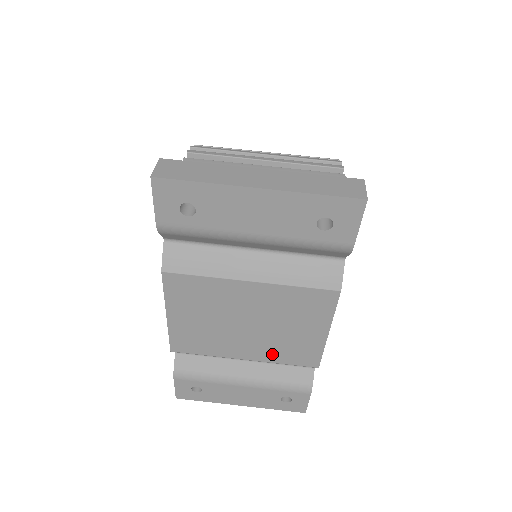
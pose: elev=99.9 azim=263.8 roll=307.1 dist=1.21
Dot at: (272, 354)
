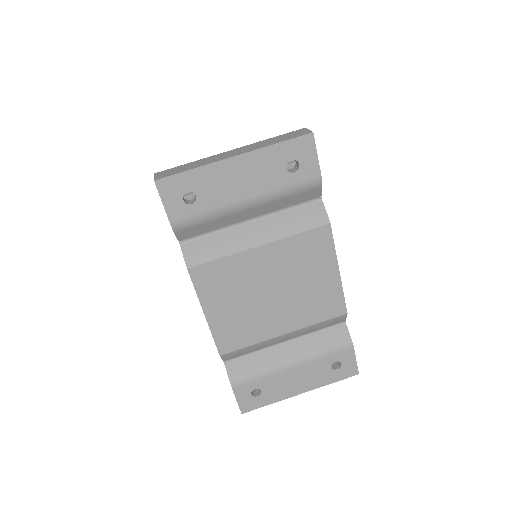
Dot at: (304, 317)
